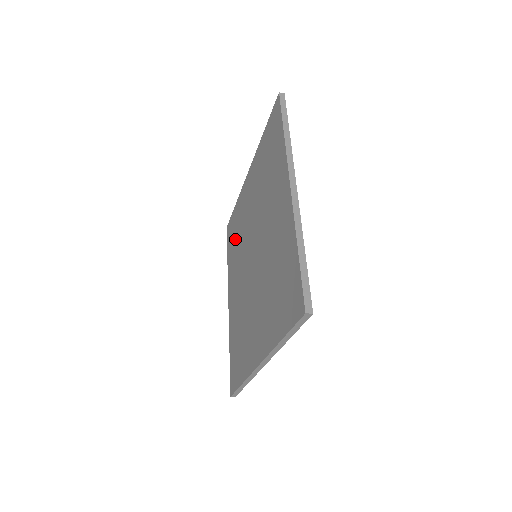
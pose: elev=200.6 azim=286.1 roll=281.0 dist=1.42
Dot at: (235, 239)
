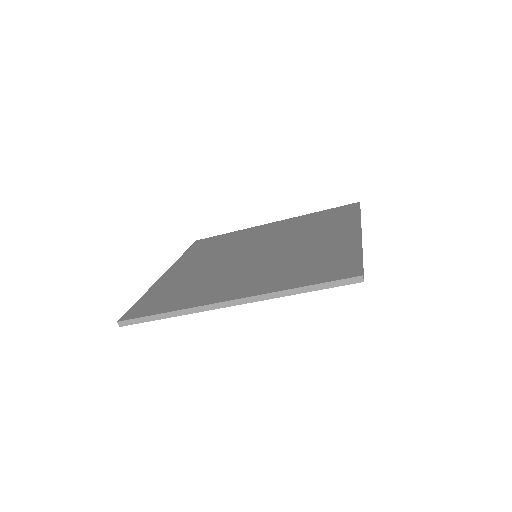
Dot at: (216, 245)
